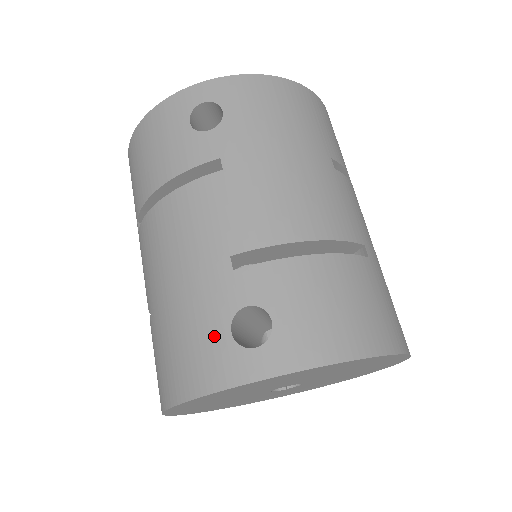
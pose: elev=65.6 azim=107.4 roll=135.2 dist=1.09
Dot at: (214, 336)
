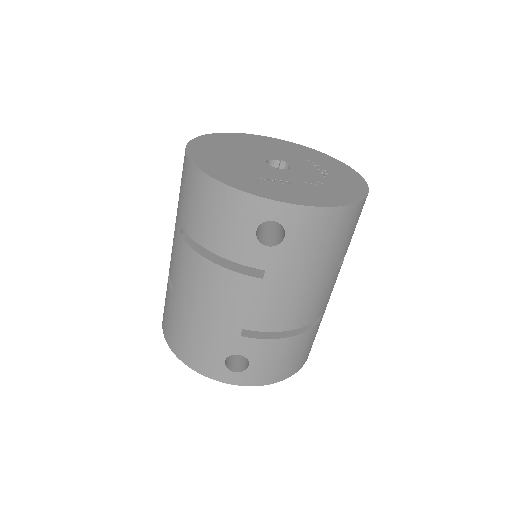
Dot at: (215, 357)
